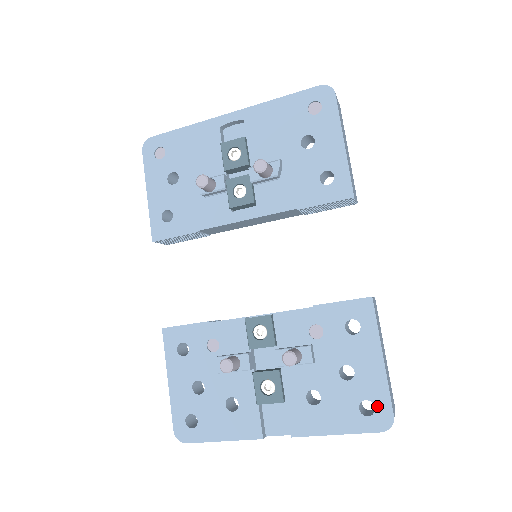
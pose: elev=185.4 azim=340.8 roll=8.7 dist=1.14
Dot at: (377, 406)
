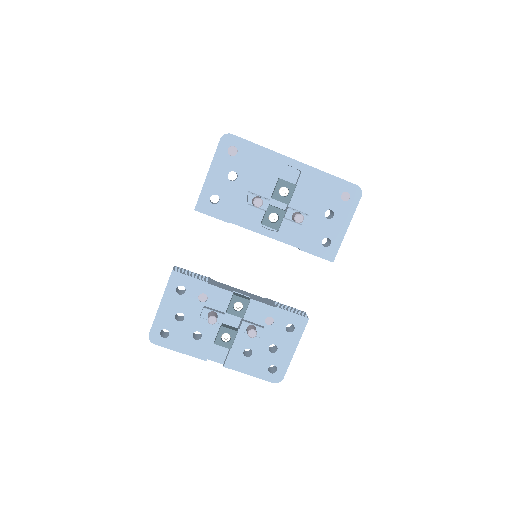
Dot at: (278, 371)
